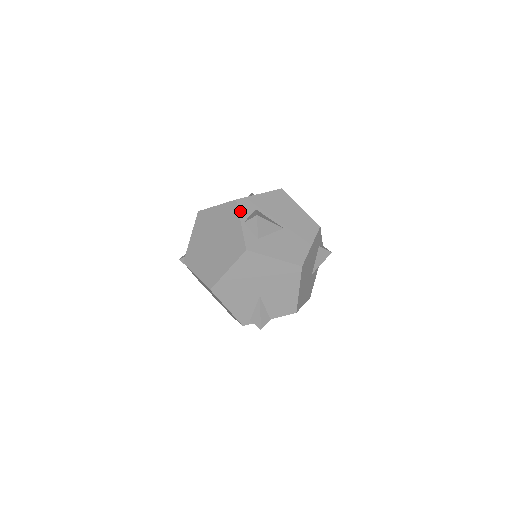
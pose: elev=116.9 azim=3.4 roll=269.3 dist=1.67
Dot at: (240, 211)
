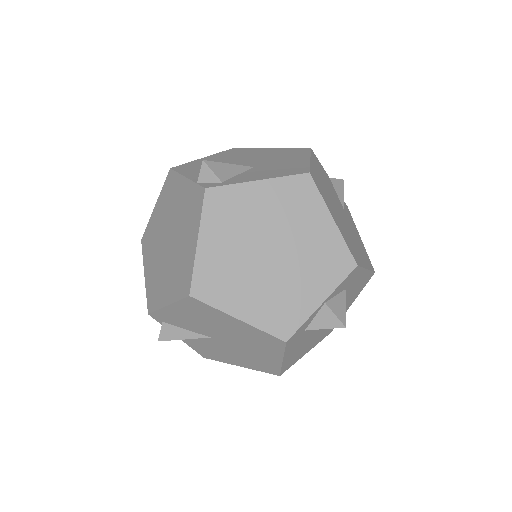
Dot at: (341, 284)
